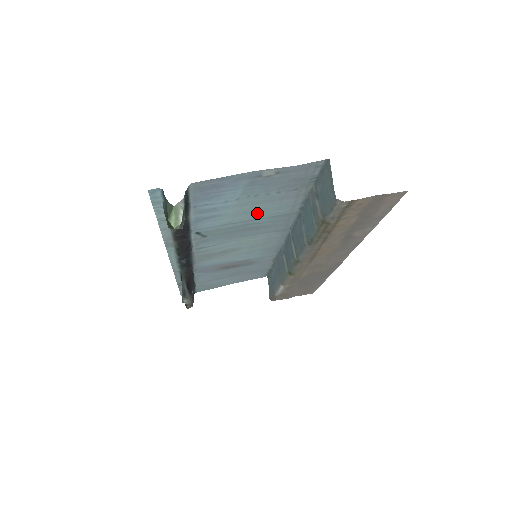
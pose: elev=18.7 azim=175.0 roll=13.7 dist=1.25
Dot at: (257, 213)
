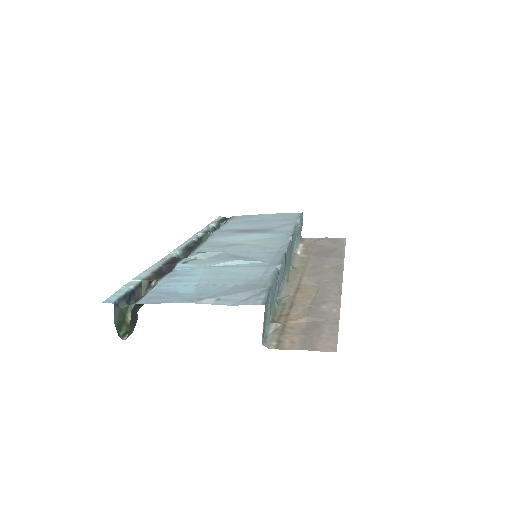
Dot at: (230, 271)
